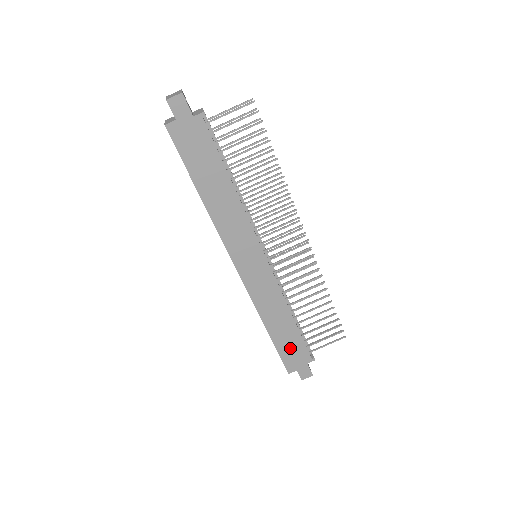
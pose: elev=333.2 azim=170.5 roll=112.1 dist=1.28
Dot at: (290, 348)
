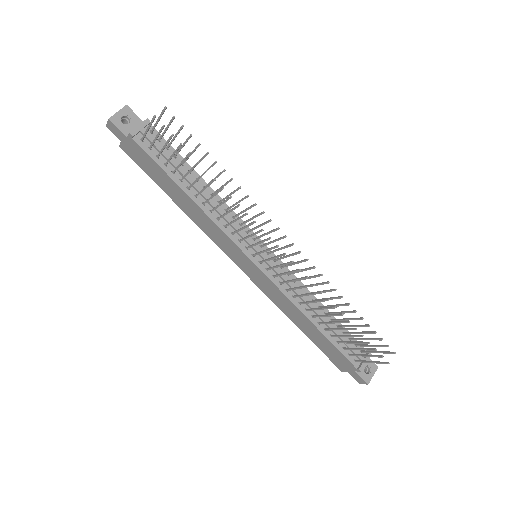
Dot at: (328, 350)
